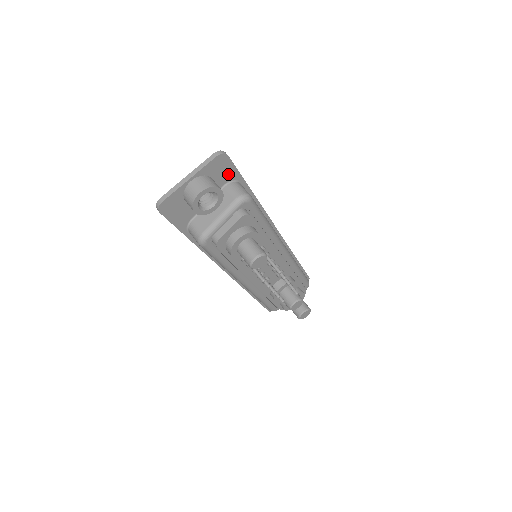
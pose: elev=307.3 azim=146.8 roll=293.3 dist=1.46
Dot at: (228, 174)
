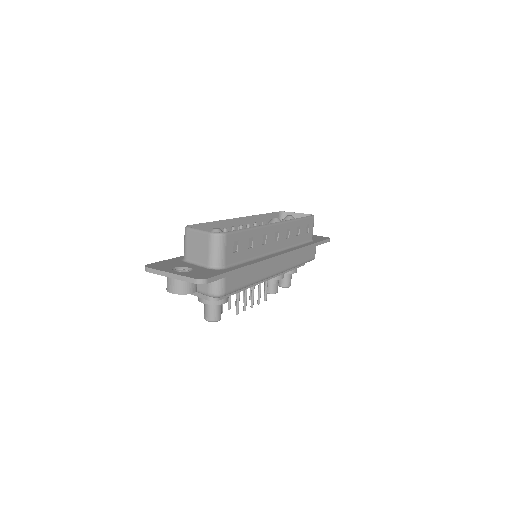
Dot at: occluded
